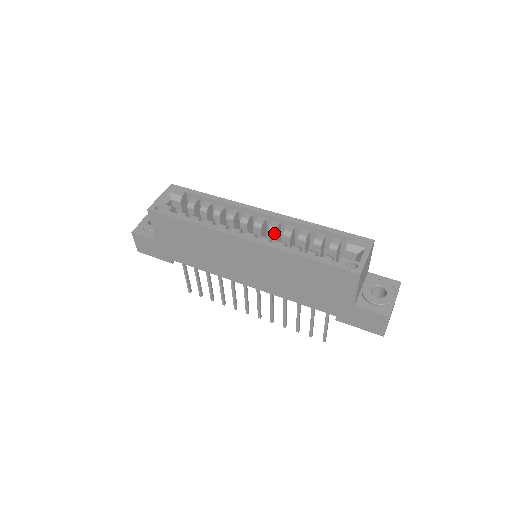
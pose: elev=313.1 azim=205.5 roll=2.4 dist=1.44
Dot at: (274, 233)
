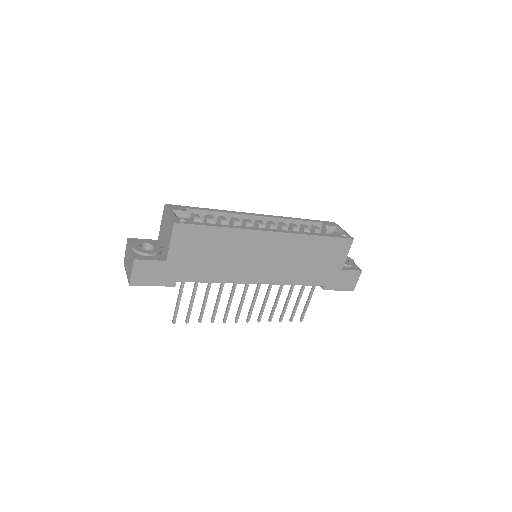
Dot at: occluded
